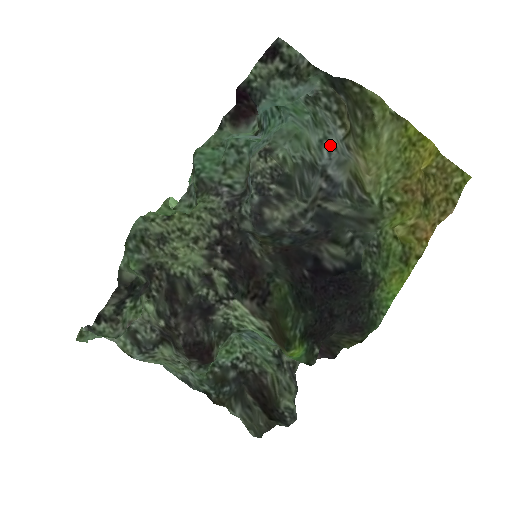
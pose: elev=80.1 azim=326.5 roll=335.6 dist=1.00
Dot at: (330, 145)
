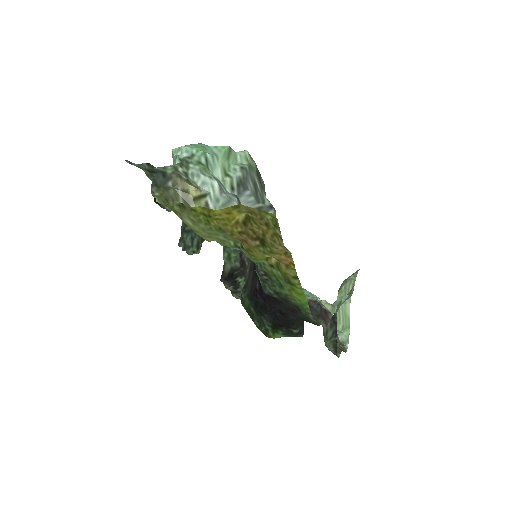
Dot at: (219, 184)
